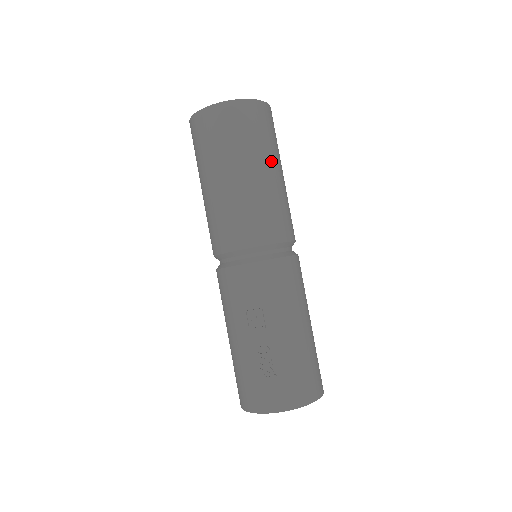
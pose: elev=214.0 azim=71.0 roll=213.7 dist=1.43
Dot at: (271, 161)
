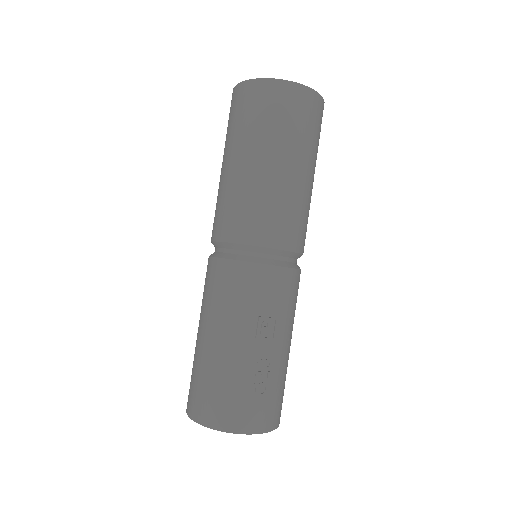
Dot at: occluded
